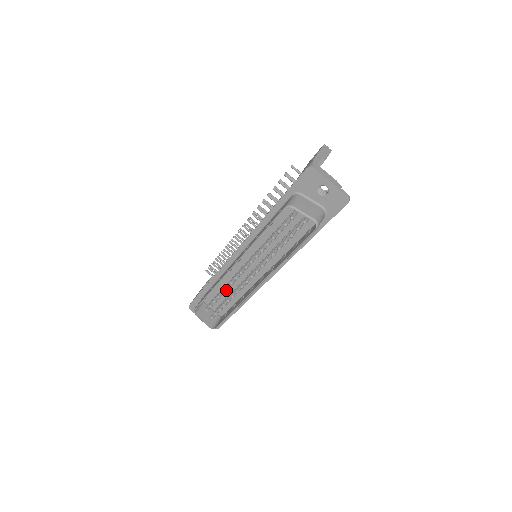
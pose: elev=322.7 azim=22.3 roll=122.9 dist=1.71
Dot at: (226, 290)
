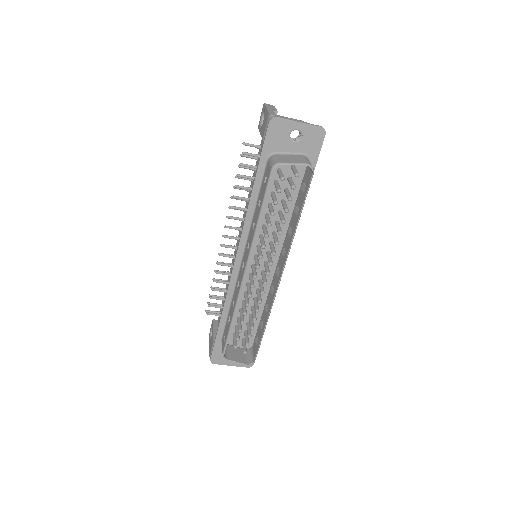
Dot at: occluded
